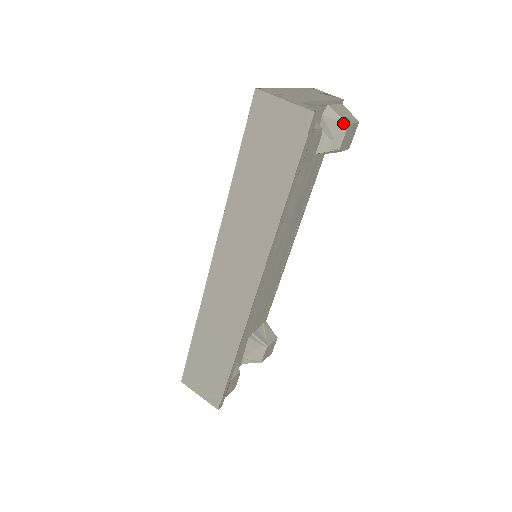
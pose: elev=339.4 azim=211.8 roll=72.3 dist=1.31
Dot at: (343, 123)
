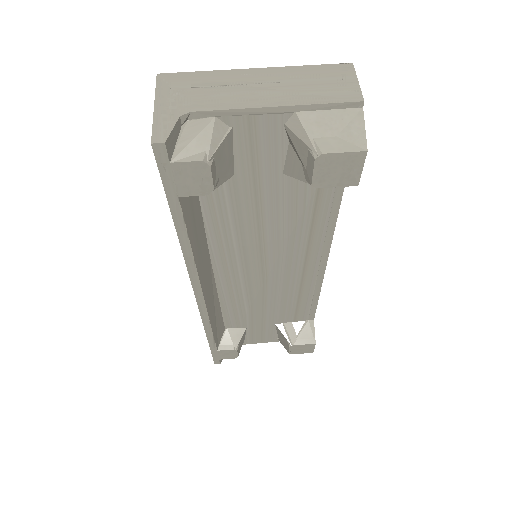
Dot at: (311, 149)
